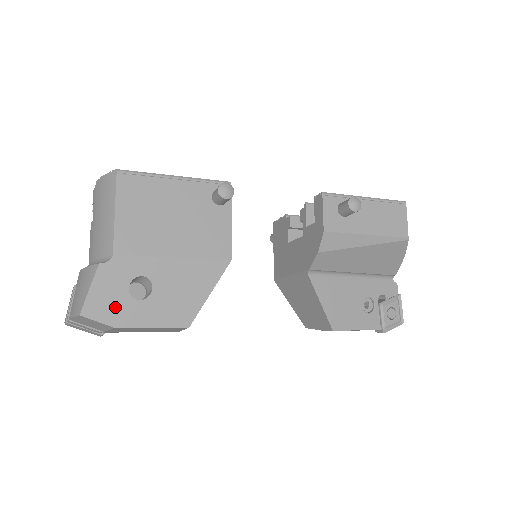
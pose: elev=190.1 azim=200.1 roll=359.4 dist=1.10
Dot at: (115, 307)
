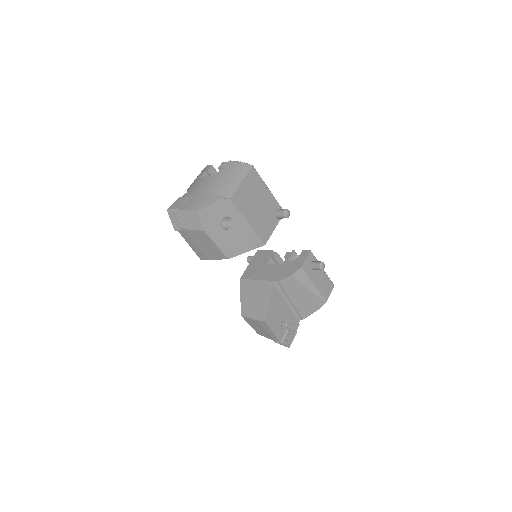
Dot at: (212, 222)
